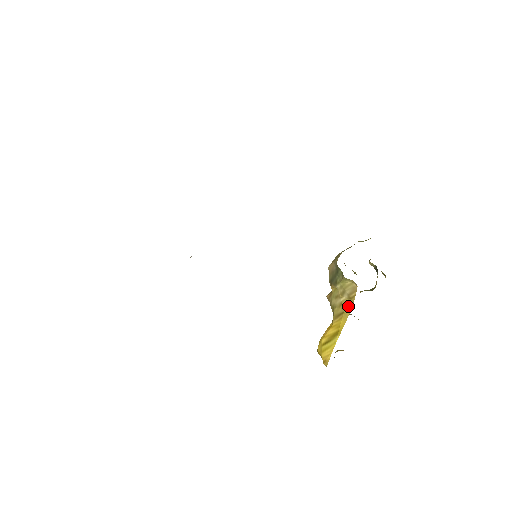
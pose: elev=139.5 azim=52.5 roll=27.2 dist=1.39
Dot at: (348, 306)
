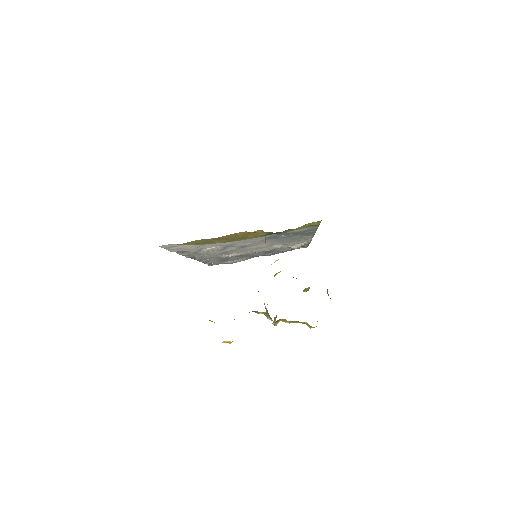
Dot at: occluded
